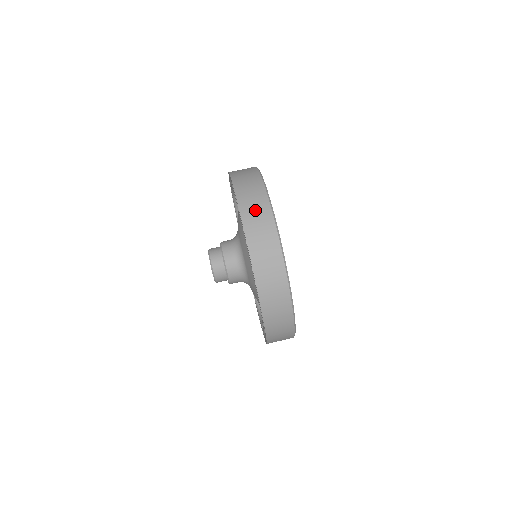
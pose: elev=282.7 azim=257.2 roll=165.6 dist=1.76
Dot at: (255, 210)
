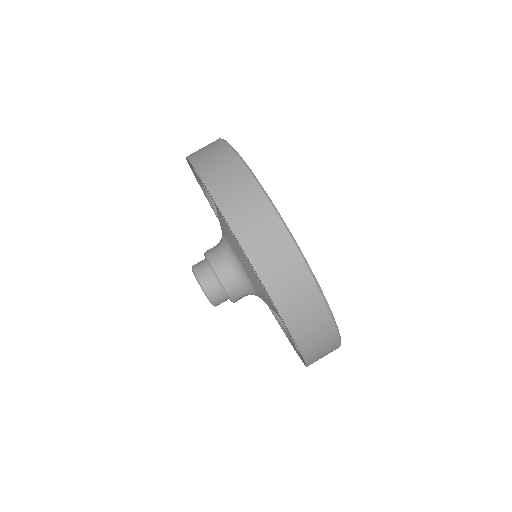
Dot at: (209, 154)
